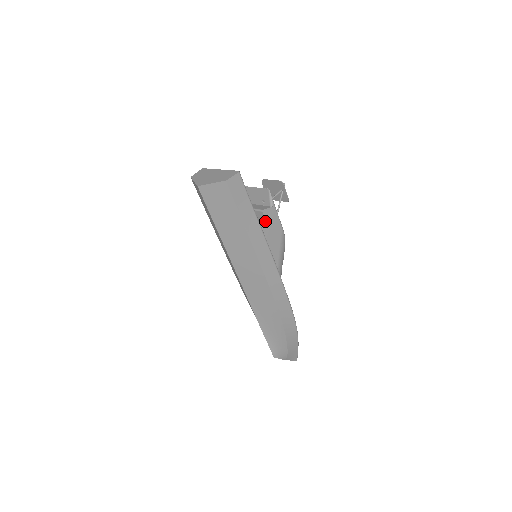
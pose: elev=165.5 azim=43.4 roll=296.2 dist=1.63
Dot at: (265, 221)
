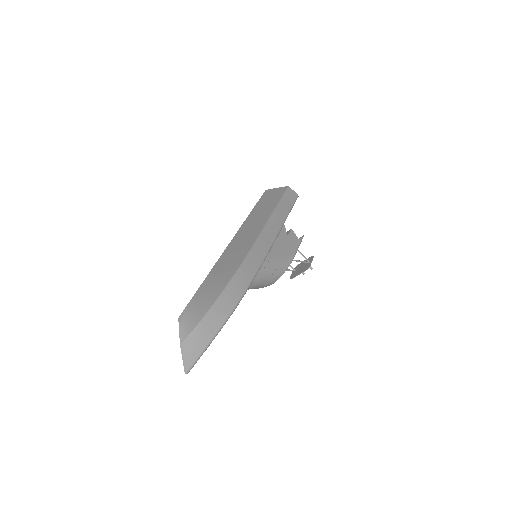
Dot at: (288, 235)
